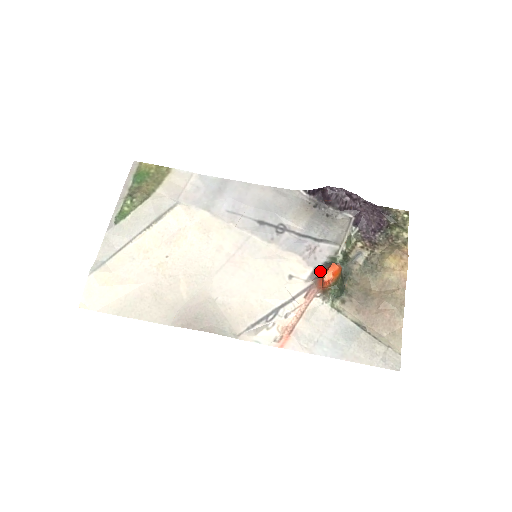
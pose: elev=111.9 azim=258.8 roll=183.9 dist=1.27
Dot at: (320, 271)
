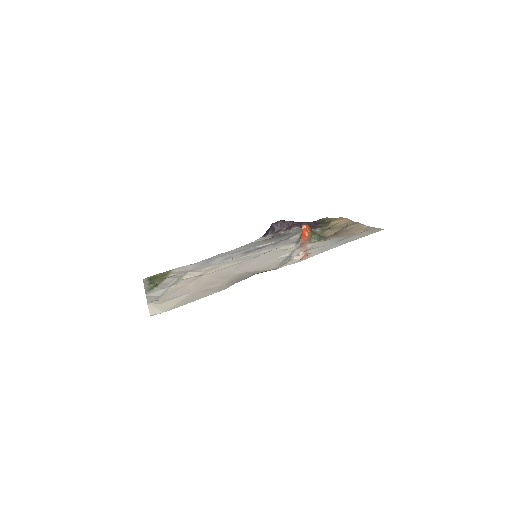
Dot at: (299, 239)
